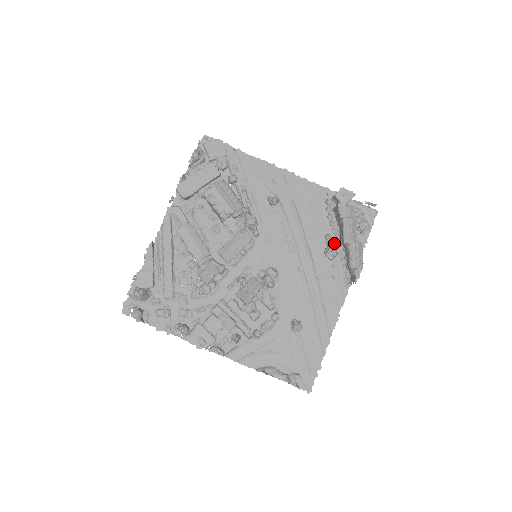
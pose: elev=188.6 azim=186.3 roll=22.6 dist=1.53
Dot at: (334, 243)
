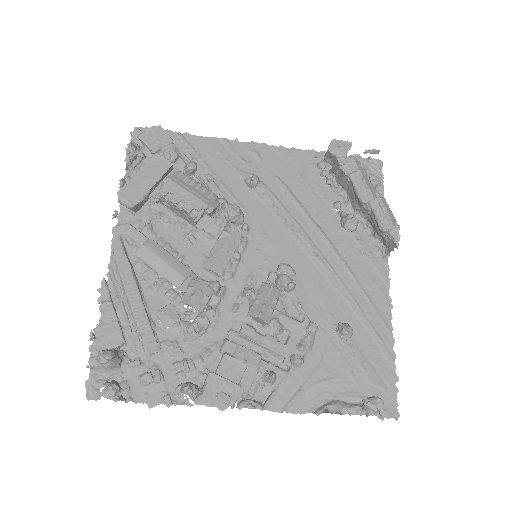
Dot at: (347, 212)
